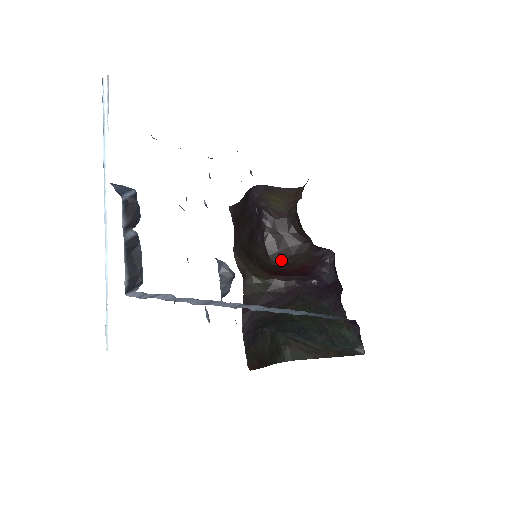
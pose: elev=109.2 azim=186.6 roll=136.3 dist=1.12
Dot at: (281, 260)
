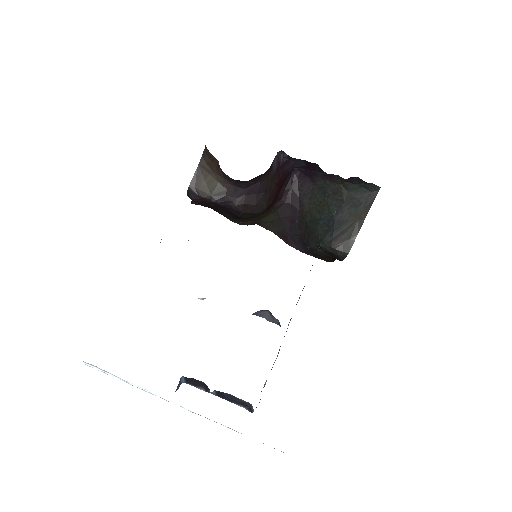
Dot at: (263, 204)
